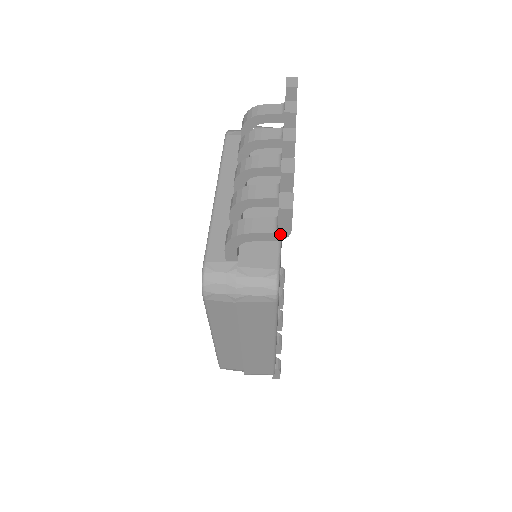
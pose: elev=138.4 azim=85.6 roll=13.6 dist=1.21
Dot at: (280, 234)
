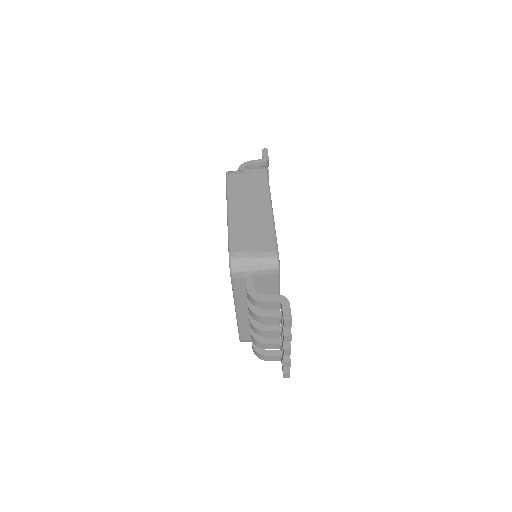
Dot at: occluded
